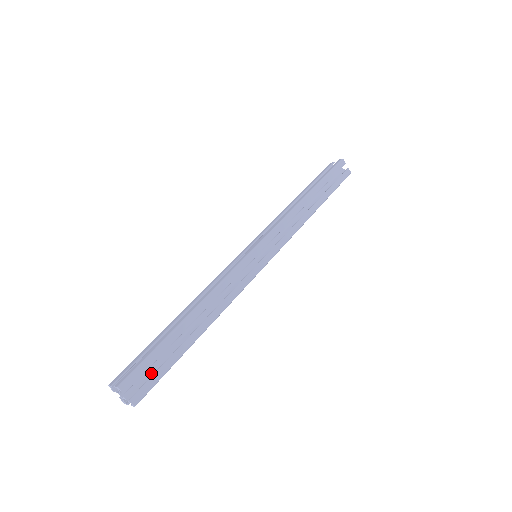
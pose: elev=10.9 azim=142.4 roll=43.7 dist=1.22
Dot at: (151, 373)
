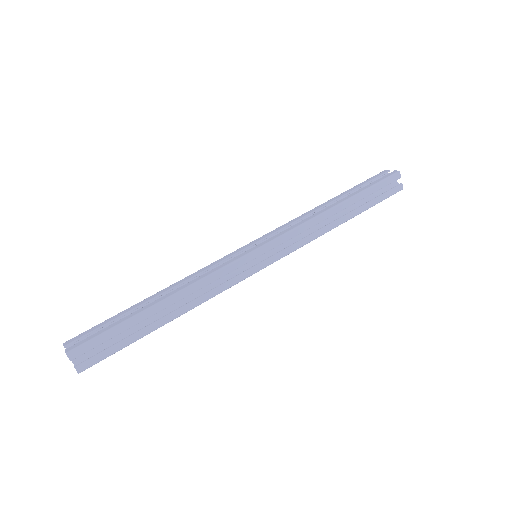
Dot at: occluded
